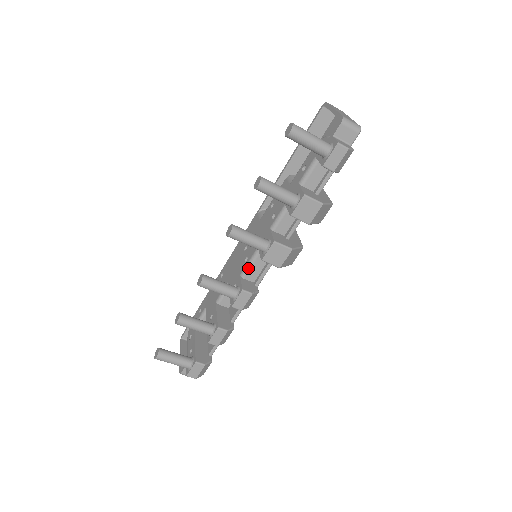
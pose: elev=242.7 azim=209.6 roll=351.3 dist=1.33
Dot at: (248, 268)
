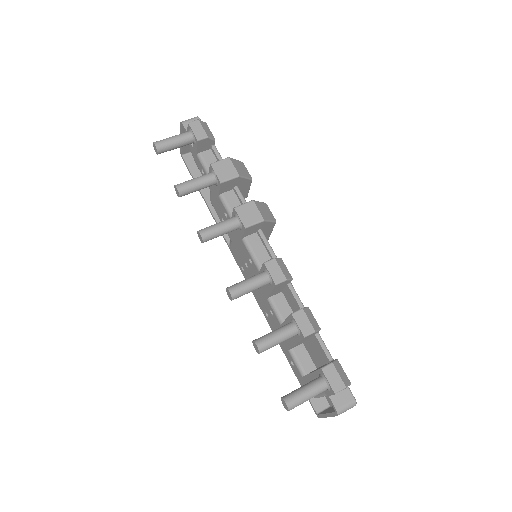
Dot at: (255, 258)
